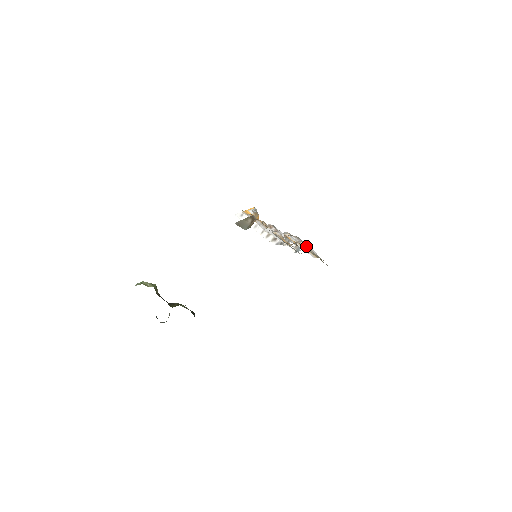
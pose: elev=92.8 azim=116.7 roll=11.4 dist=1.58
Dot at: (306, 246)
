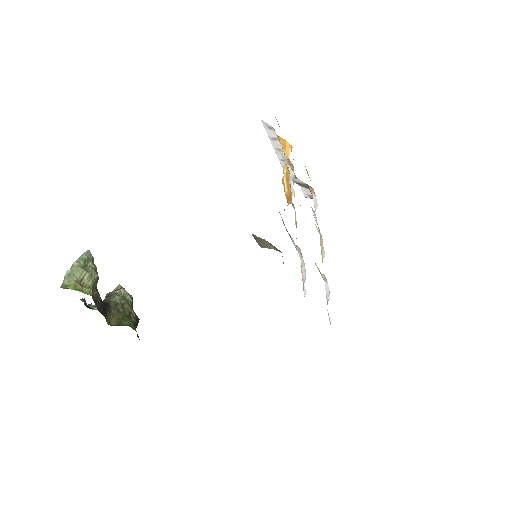
Dot at: (324, 278)
